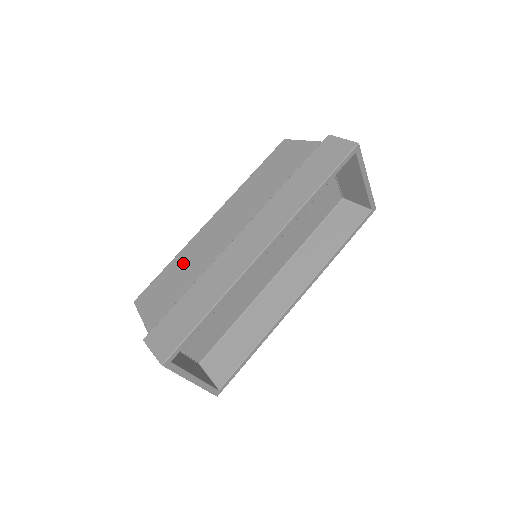
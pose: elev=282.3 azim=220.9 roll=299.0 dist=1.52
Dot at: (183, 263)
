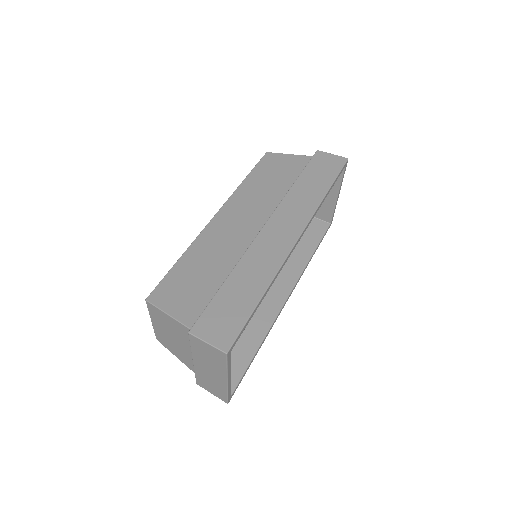
Dot at: (200, 257)
